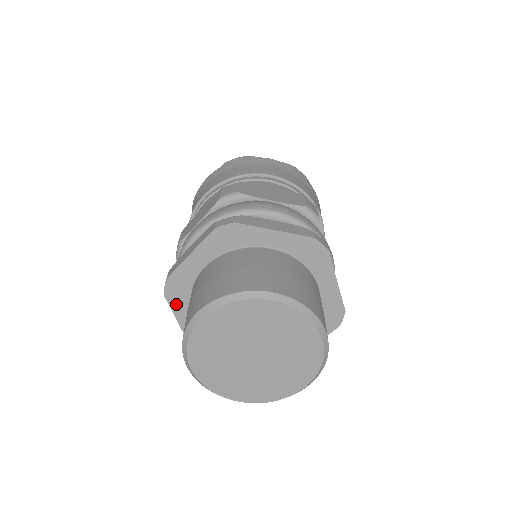
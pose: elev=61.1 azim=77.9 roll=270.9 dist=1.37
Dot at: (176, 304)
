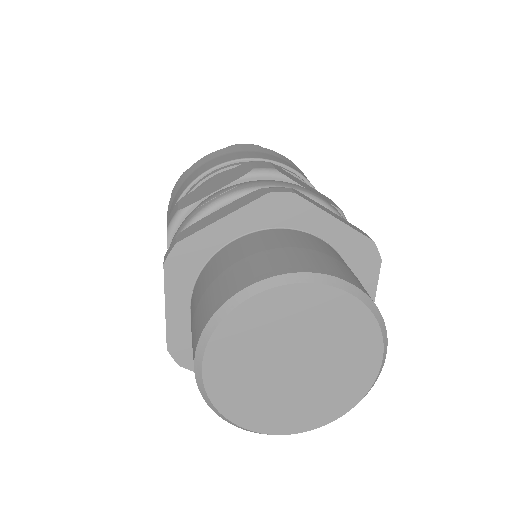
Dot at: occluded
